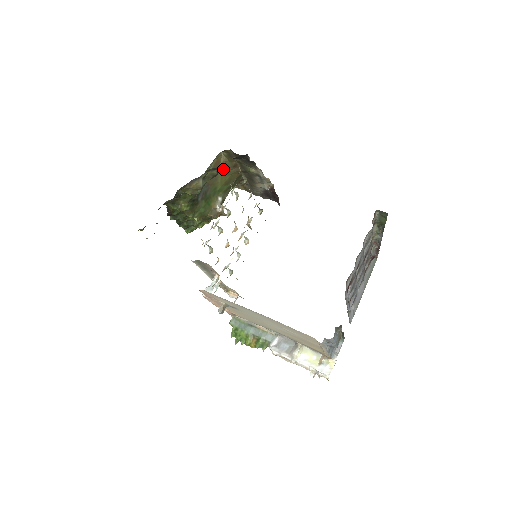
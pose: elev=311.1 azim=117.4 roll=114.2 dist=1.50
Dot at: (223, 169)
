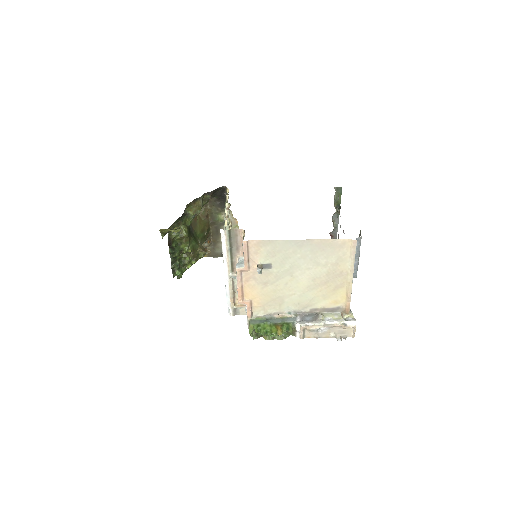
Dot at: (199, 218)
